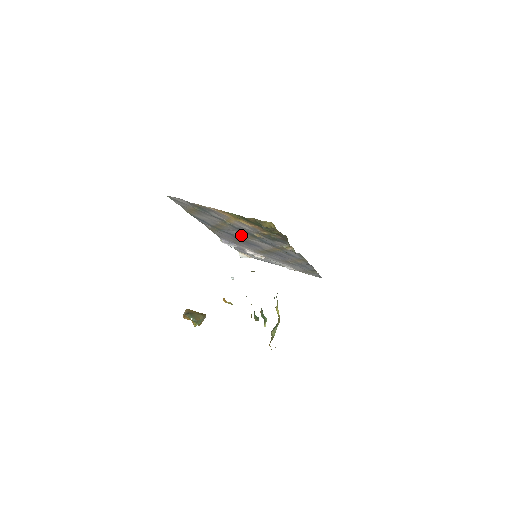
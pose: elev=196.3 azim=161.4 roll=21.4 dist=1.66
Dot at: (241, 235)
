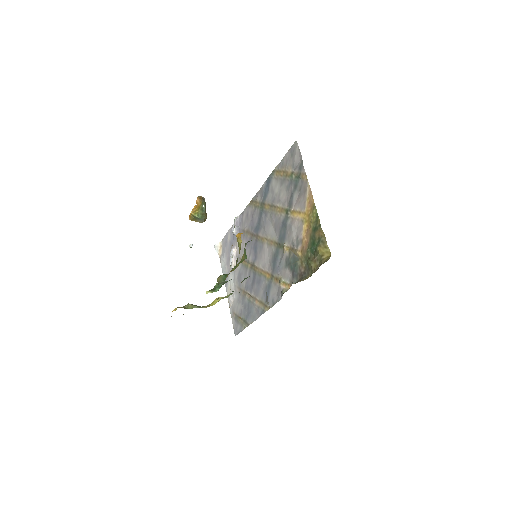
Dot at: (269, 233)
